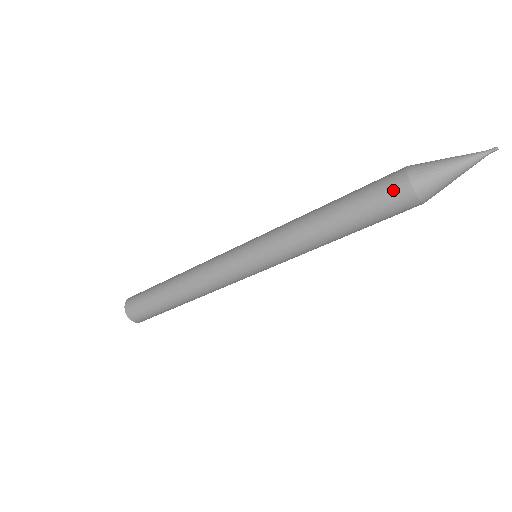
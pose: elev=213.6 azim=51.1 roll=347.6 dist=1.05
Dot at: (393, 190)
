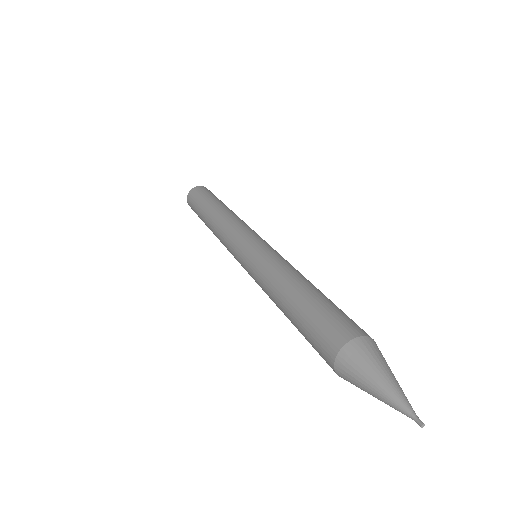
Dot at: (323, 347)
